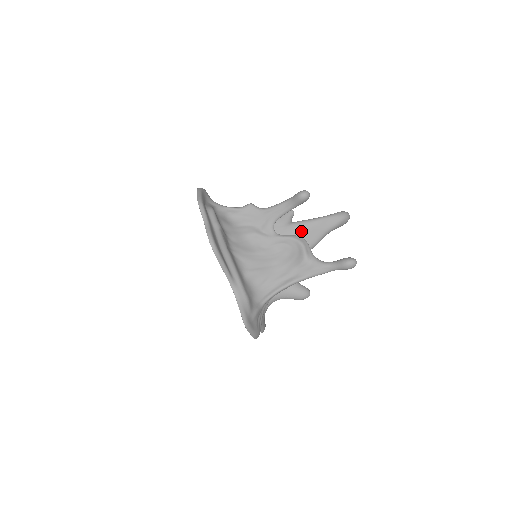
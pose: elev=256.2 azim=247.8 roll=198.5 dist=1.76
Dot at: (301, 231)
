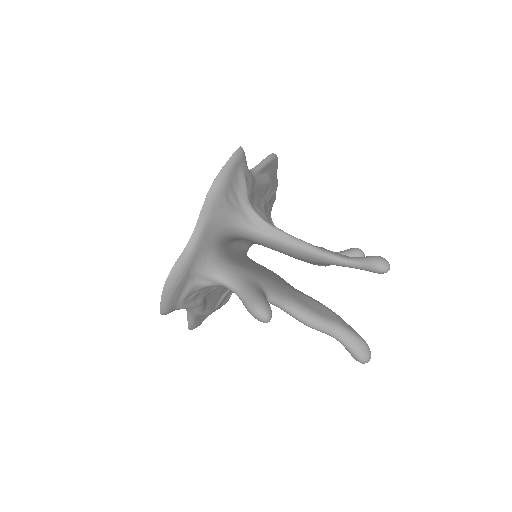
Dot at: (314, 300)
